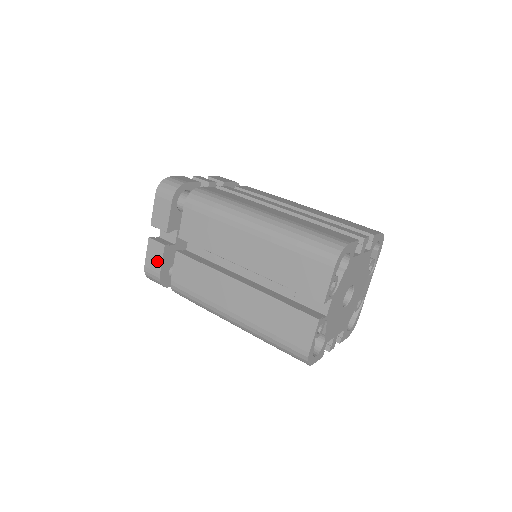
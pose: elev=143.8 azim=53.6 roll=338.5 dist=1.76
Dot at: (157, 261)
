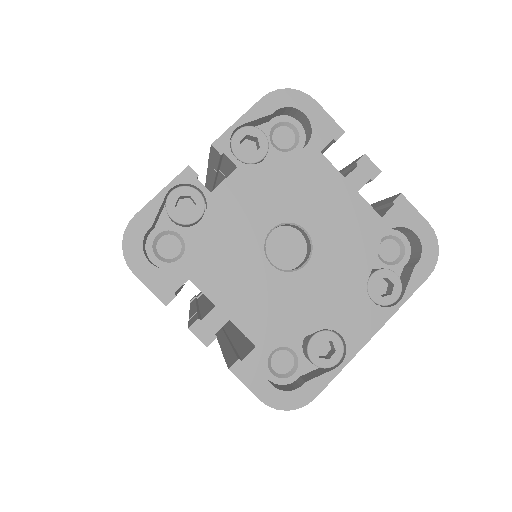
Dot at: occluded
